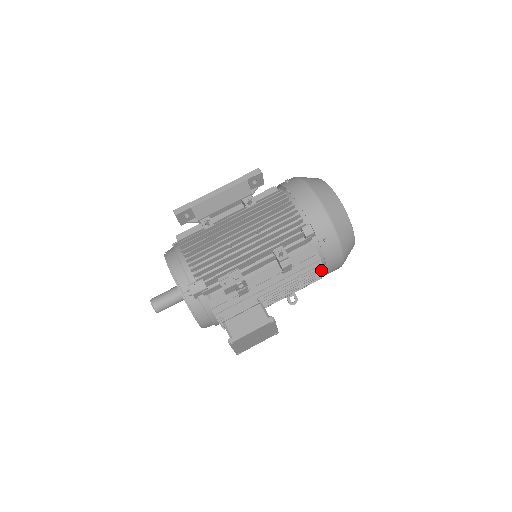
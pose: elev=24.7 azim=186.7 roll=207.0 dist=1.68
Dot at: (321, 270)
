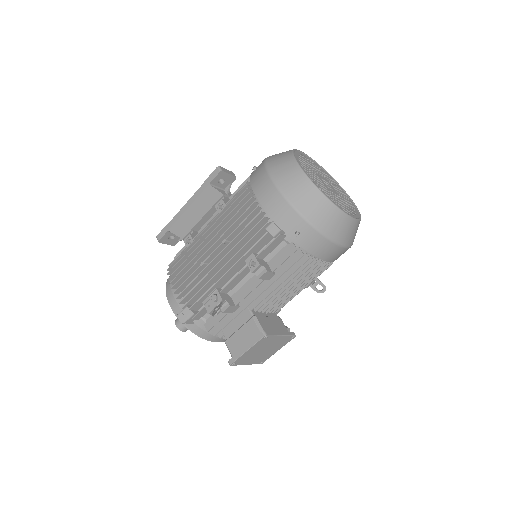
Dot at: (315, 263)
